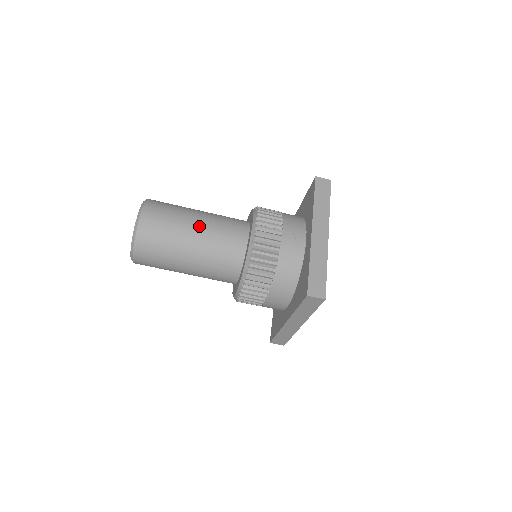
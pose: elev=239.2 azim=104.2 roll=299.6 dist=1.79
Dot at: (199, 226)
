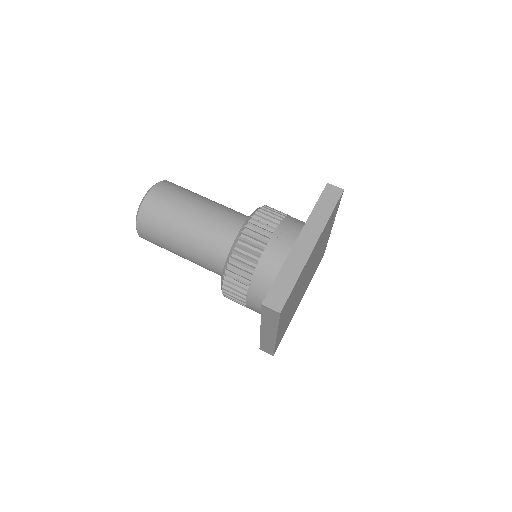
Dot at: (197, 214)
